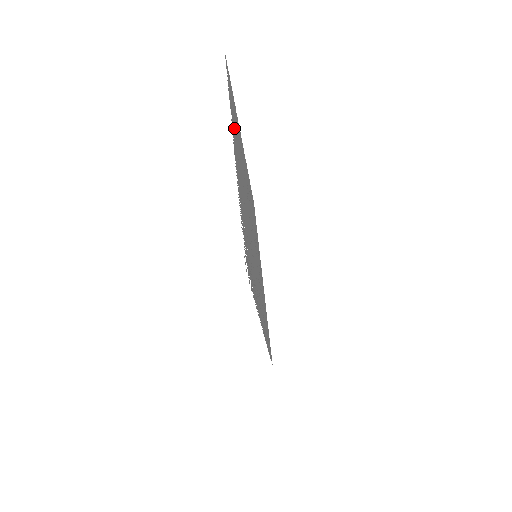
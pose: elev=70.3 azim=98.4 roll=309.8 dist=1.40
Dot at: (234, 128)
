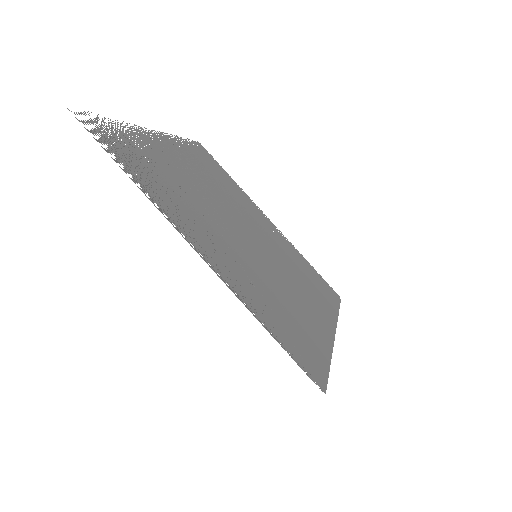
Dot at: (188, 153)
